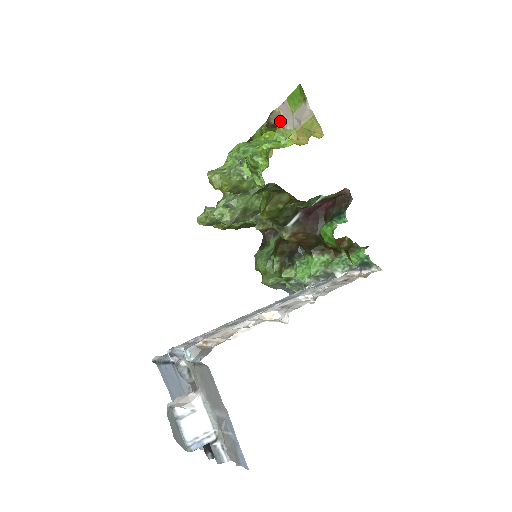
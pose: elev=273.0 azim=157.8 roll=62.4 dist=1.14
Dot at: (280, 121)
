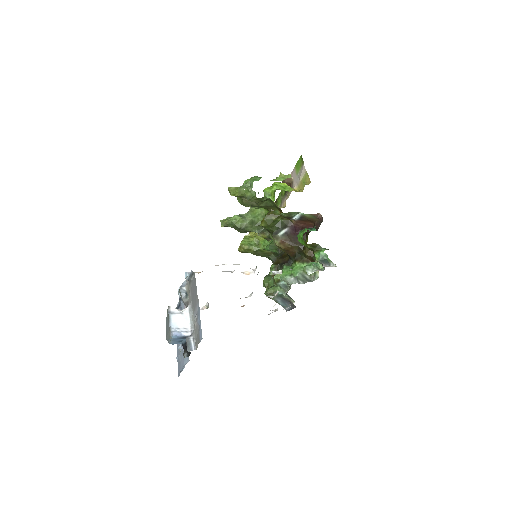
Dot at: (291, 182)
